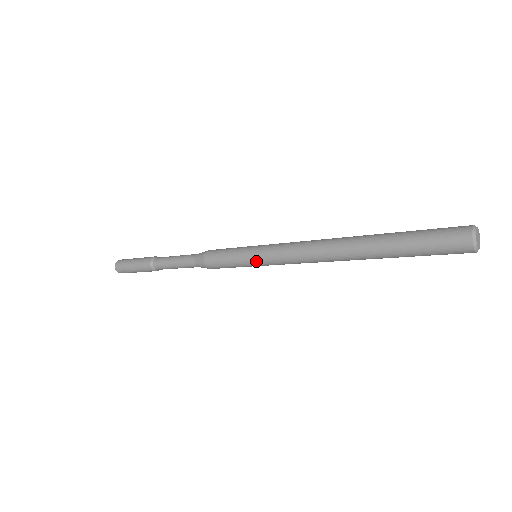
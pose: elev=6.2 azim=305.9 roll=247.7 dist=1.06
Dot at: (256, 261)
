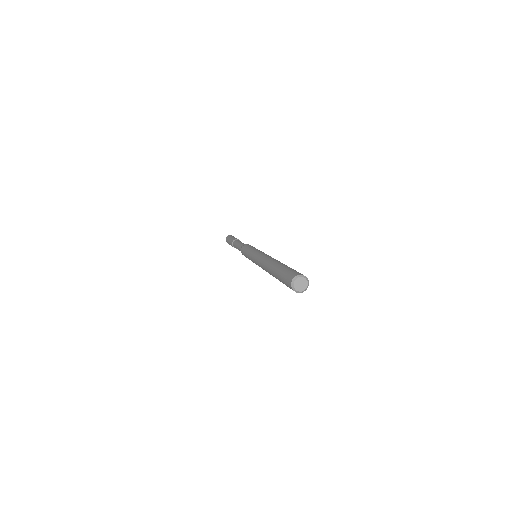
Dot at: occluded
